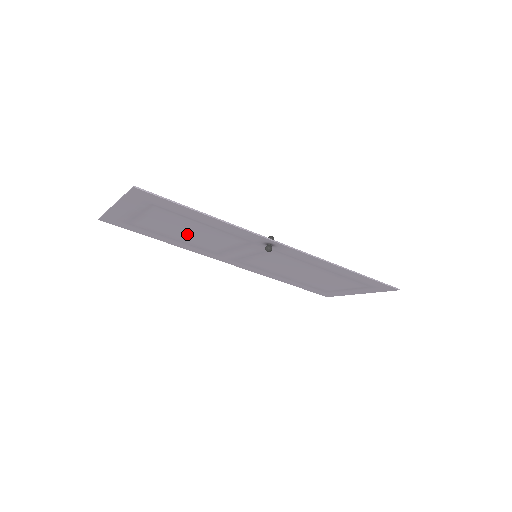
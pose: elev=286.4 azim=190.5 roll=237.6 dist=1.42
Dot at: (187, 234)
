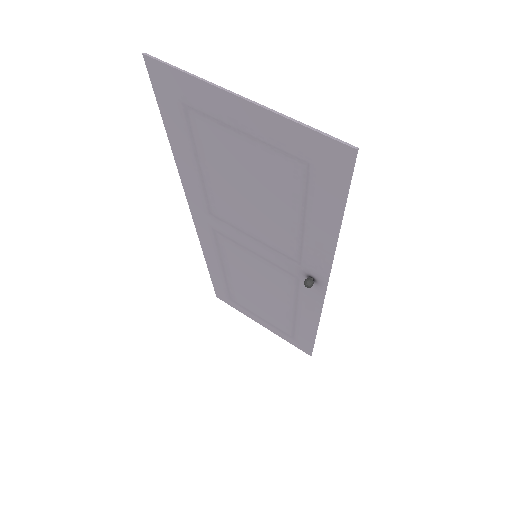
Dot at: (240, 190)
